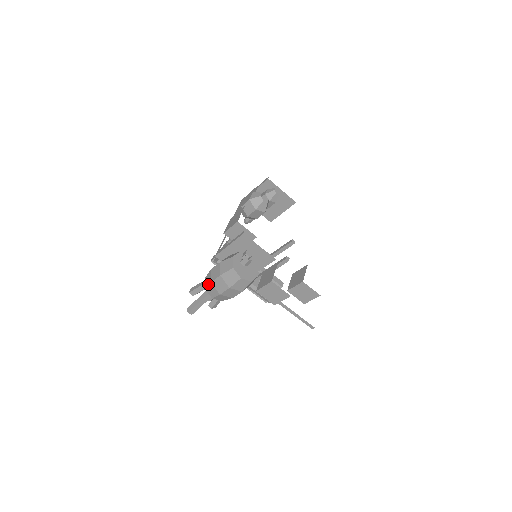
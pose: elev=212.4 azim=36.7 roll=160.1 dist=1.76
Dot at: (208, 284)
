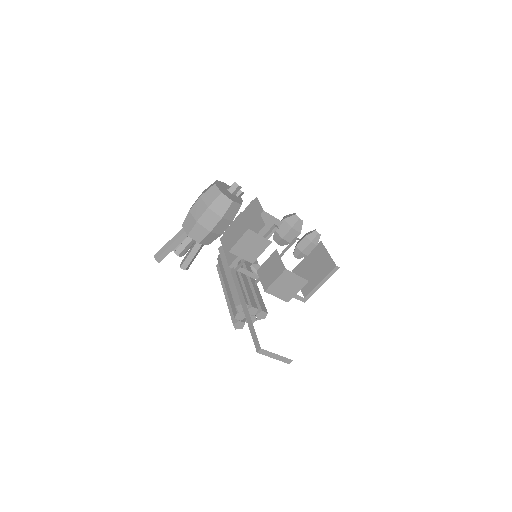
Dot at: occluded
